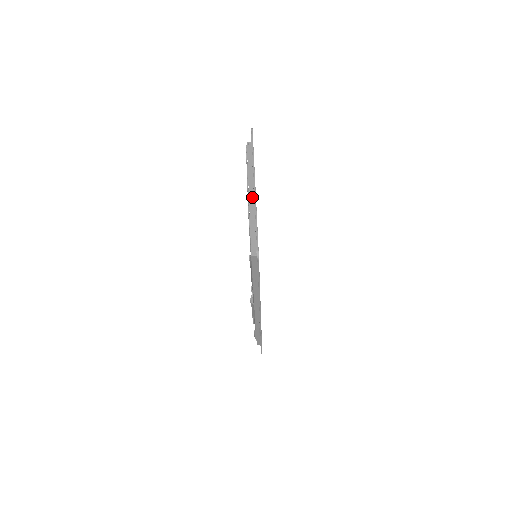
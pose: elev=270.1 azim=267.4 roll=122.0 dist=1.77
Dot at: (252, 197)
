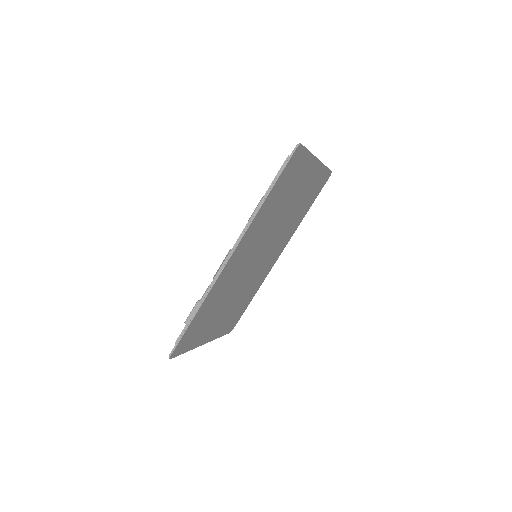
Dot at: occluded
